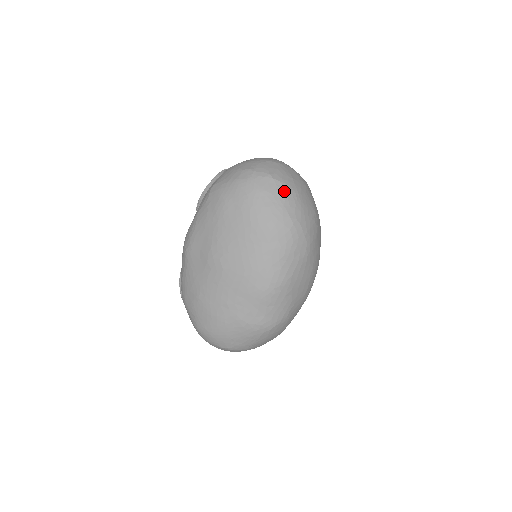
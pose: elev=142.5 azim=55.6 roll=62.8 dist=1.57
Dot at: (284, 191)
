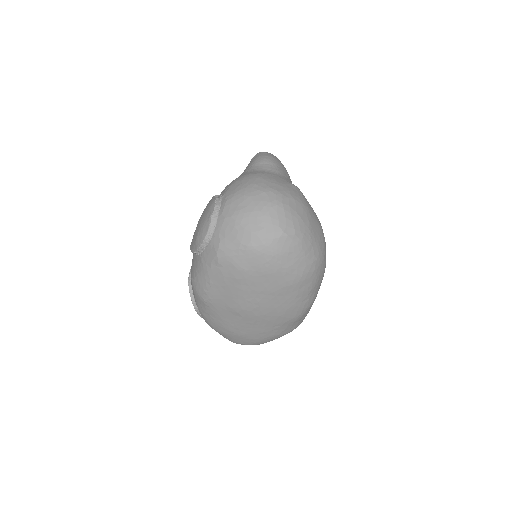
Dot at: (301, 242)
